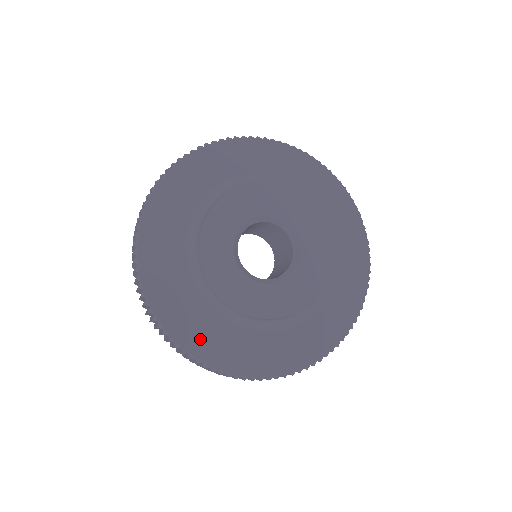
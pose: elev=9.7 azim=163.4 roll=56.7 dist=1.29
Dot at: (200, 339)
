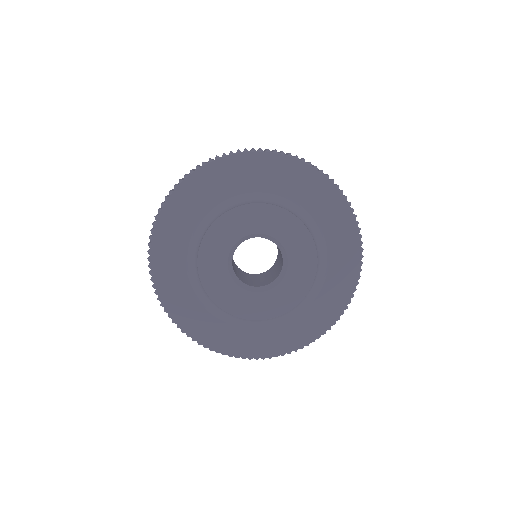
Dot at: (196, 324)
